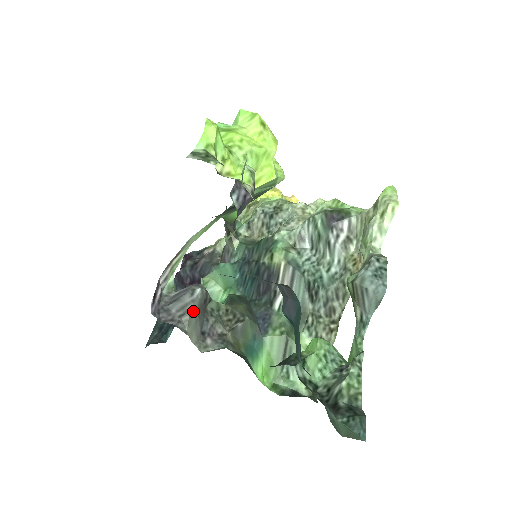
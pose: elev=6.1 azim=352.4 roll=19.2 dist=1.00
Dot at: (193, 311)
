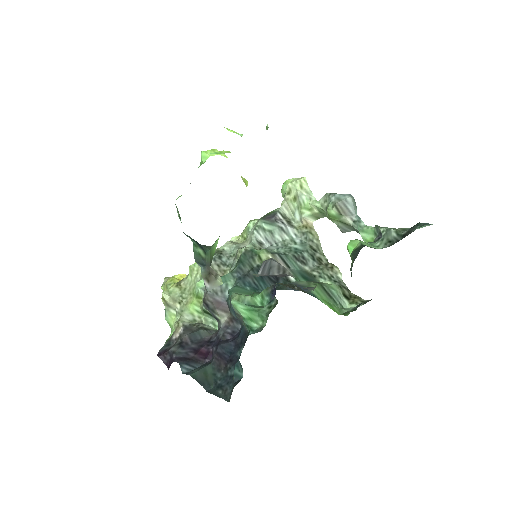
Dot at: (285, 269)
